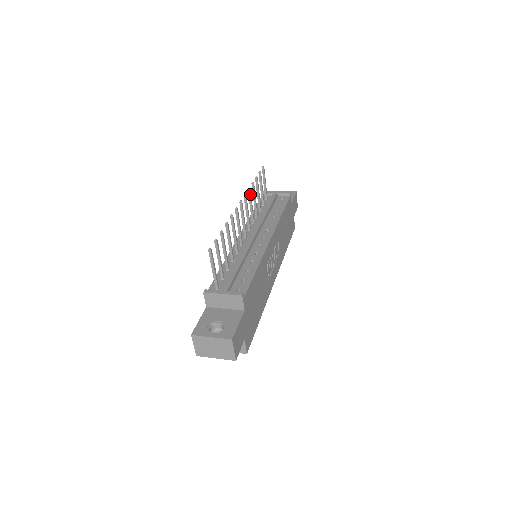
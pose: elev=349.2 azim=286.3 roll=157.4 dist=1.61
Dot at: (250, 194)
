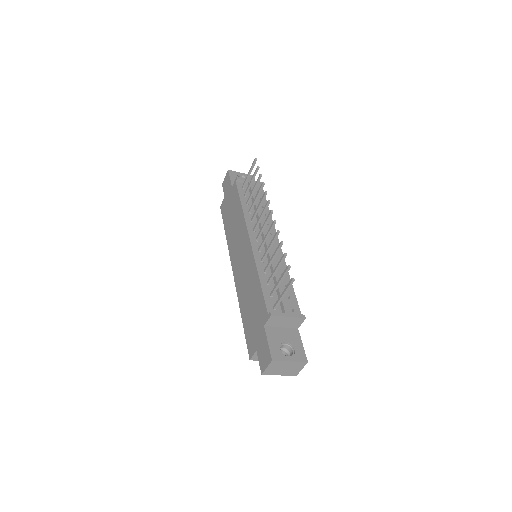
Dot at: occluded
